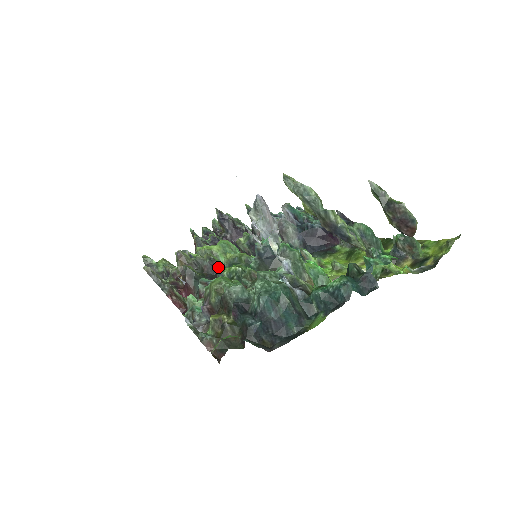
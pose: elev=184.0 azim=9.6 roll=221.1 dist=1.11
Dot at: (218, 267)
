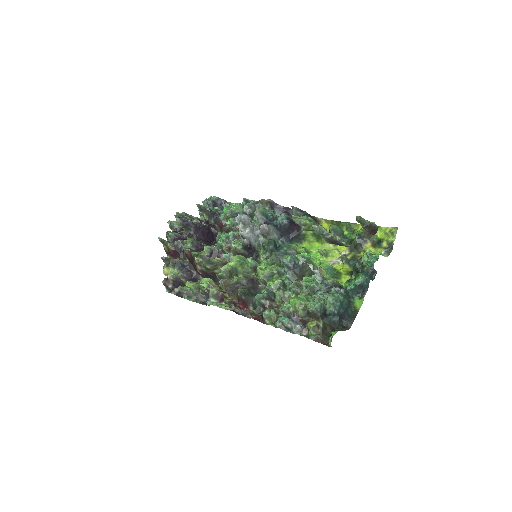
Dot at: (252, 280)
